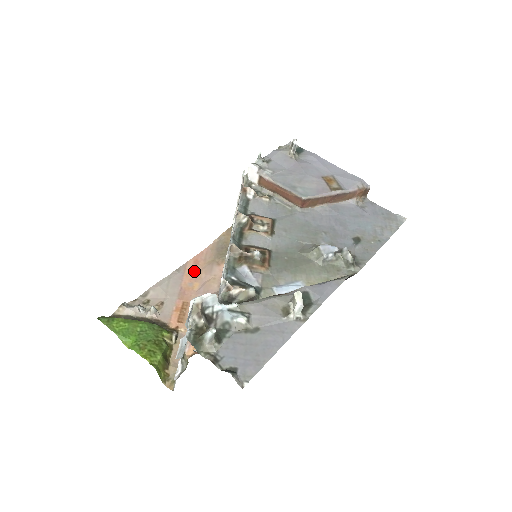
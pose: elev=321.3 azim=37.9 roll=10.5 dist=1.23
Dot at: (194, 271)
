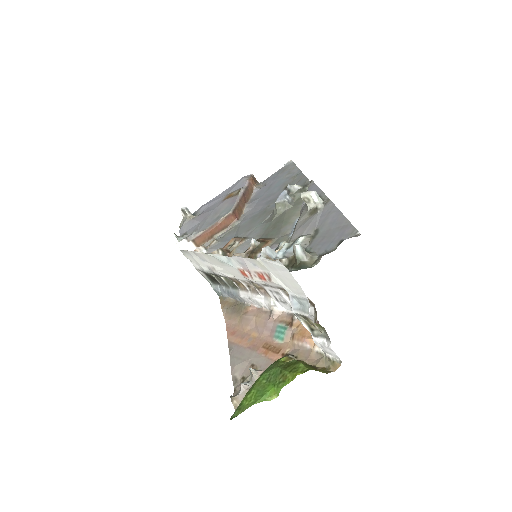
Dot at: (240, 336)
